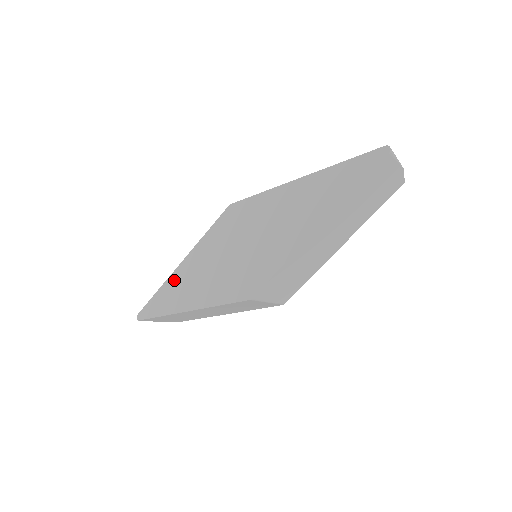
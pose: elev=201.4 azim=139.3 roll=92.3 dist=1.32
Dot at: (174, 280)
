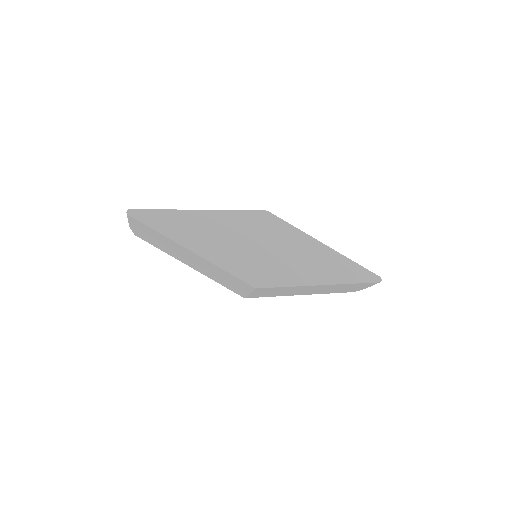
Dot at: (188, 217)
